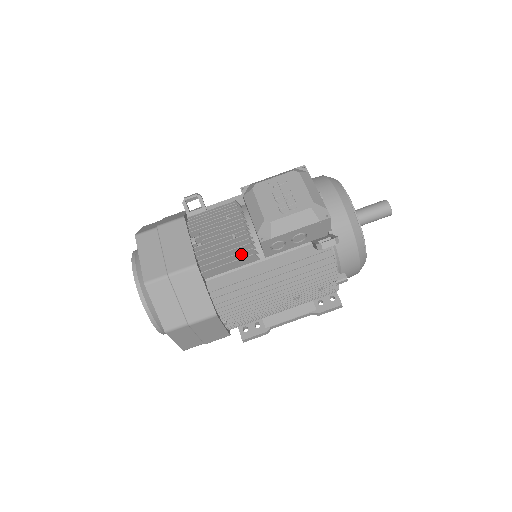
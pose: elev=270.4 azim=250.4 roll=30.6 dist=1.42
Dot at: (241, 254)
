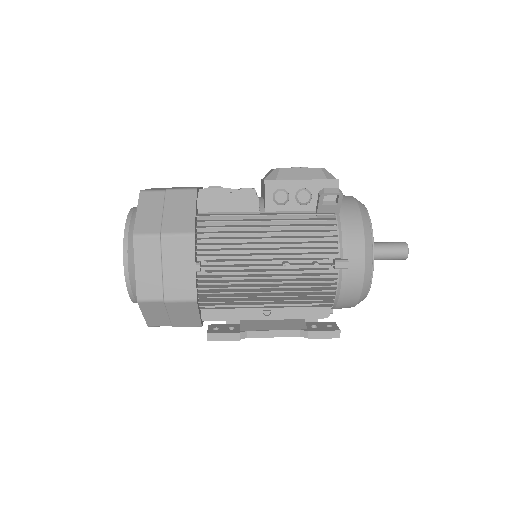
Dot at: (242, 198)
